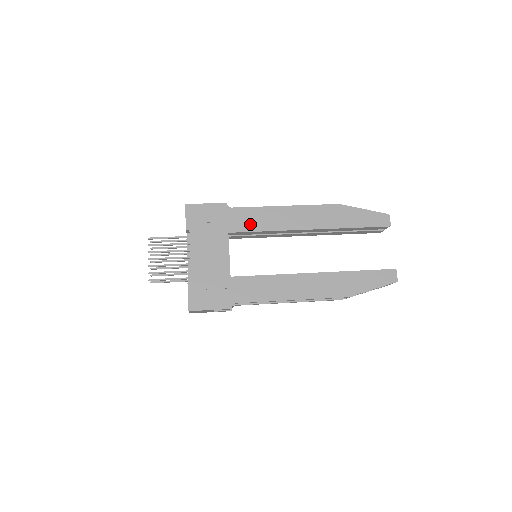
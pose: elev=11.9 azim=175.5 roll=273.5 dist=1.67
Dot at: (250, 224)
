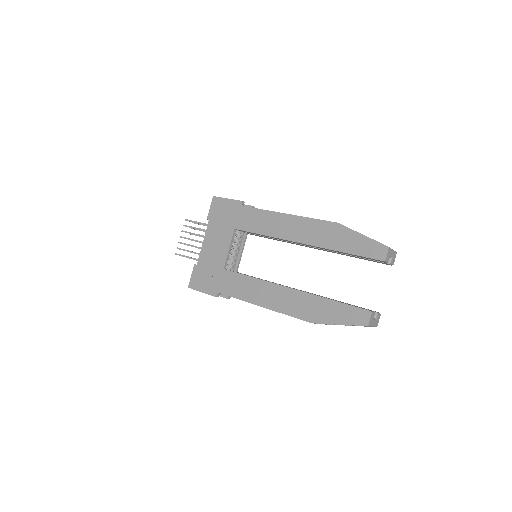
Dot at: (253, 225)
